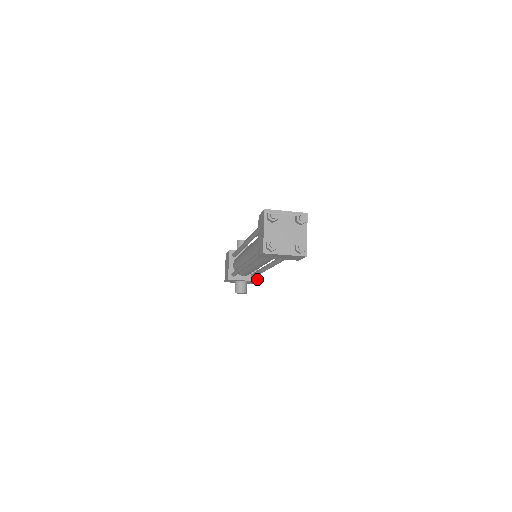
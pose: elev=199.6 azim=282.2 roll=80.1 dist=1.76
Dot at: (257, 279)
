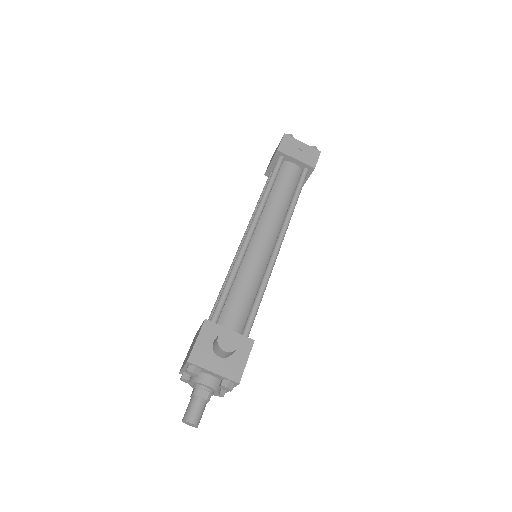
Dot at: (252, 341)
